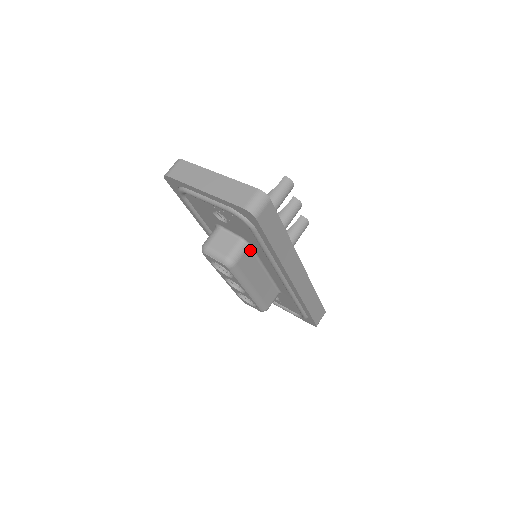
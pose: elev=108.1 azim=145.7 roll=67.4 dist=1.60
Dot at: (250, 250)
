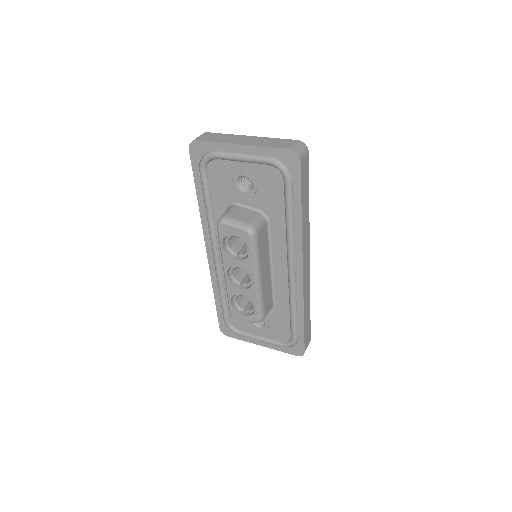
Dot at: (266, 227)
